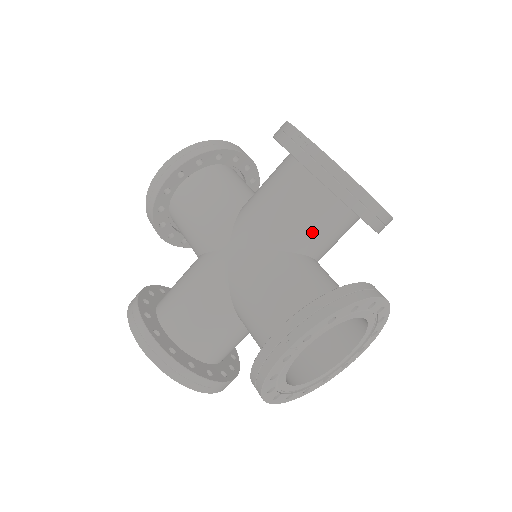
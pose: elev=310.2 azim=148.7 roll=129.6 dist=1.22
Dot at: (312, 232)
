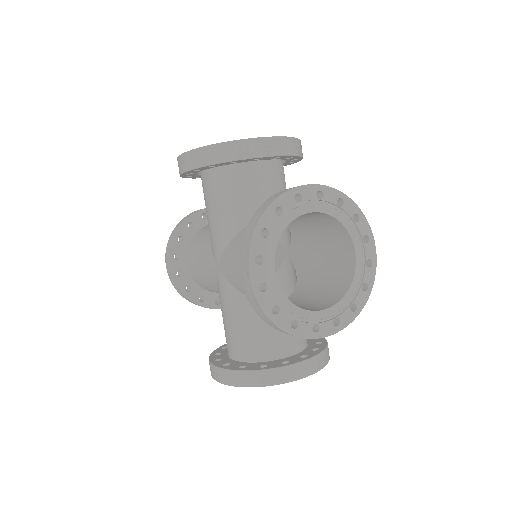
Dot at: occluded
